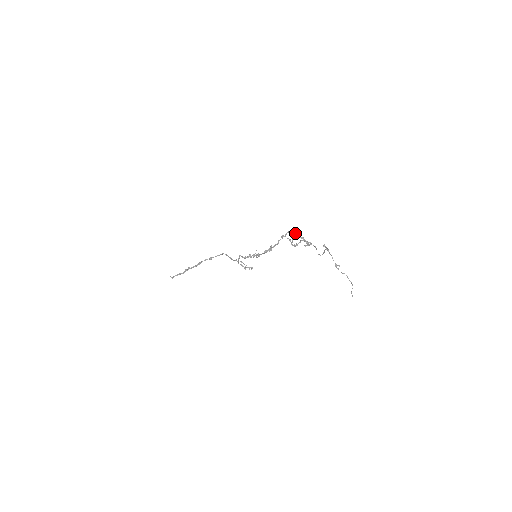
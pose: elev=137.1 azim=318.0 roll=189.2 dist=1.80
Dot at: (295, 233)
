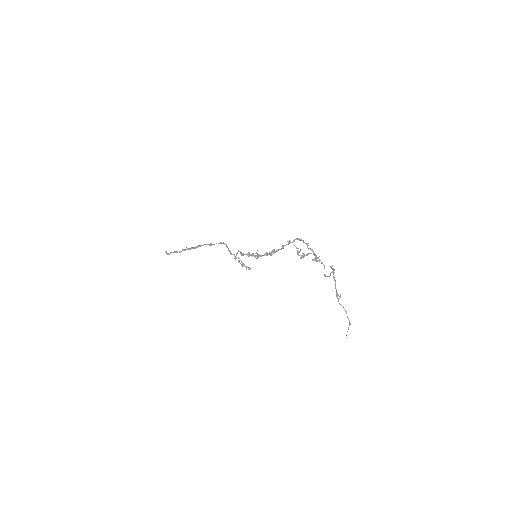
Dot at: occluded
